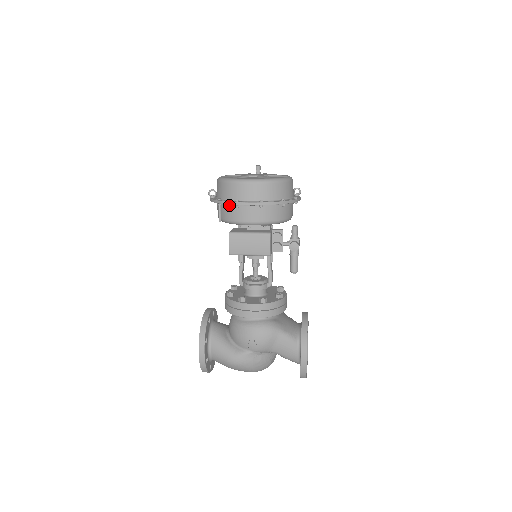
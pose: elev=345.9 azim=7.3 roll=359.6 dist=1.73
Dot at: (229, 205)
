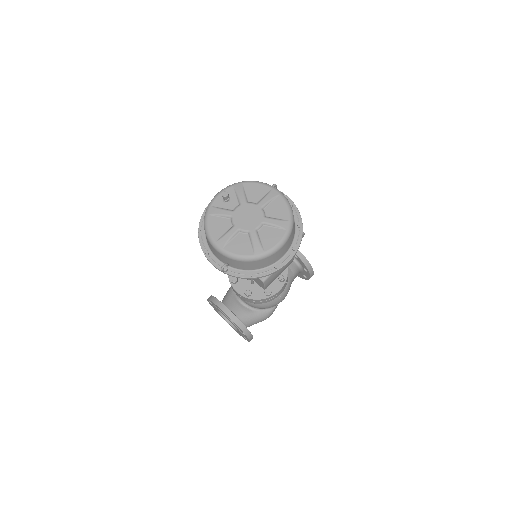
Dot at: (261, 271)
